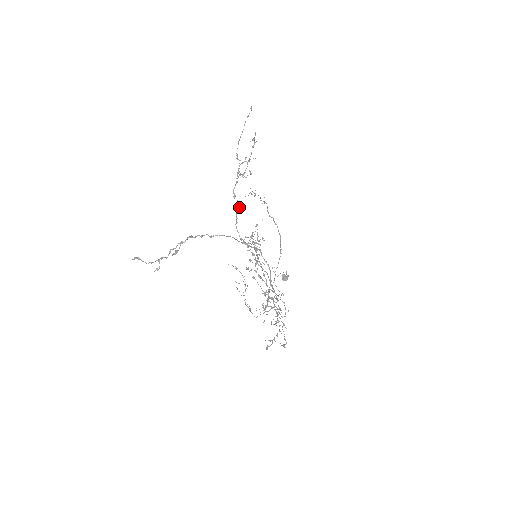
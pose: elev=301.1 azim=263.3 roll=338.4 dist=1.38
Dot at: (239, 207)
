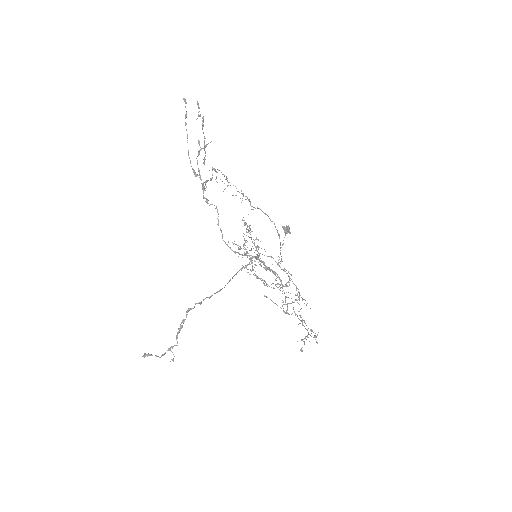
Dot at: (218, 214)
